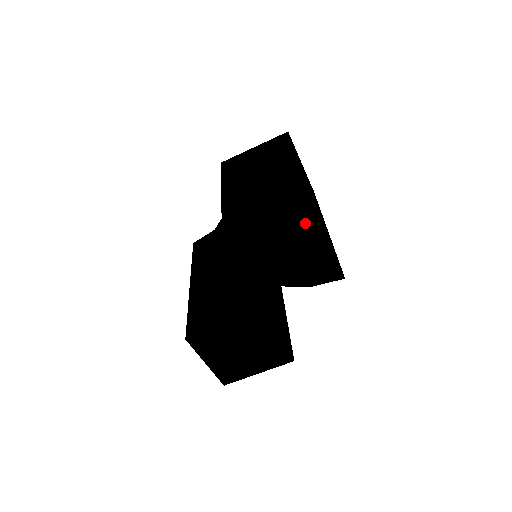
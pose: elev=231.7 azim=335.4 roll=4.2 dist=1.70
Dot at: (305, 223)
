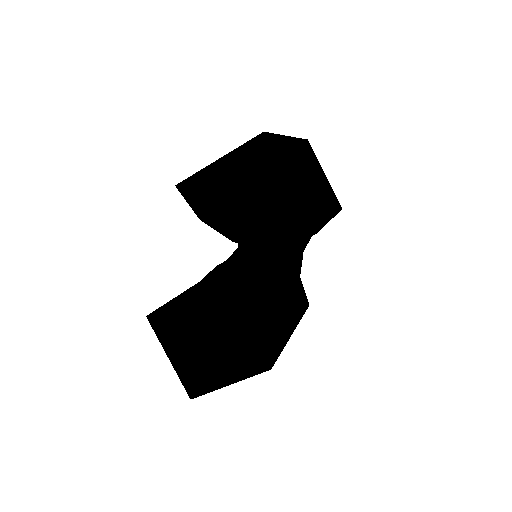
Dot at: (257, 153)
